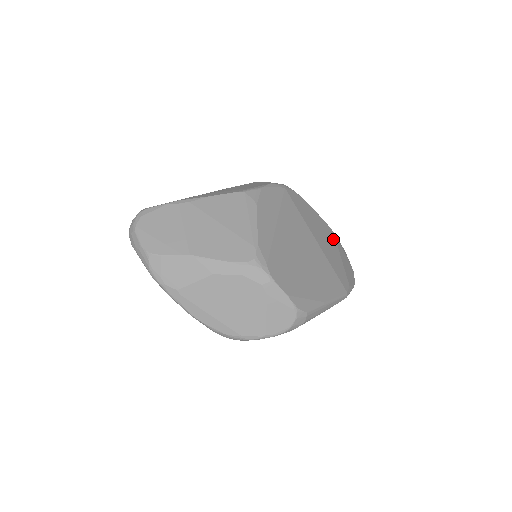
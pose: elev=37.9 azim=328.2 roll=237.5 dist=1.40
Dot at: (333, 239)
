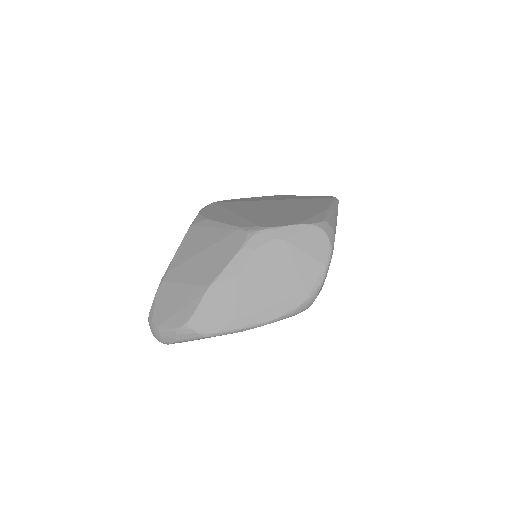
Dot at: occluded
